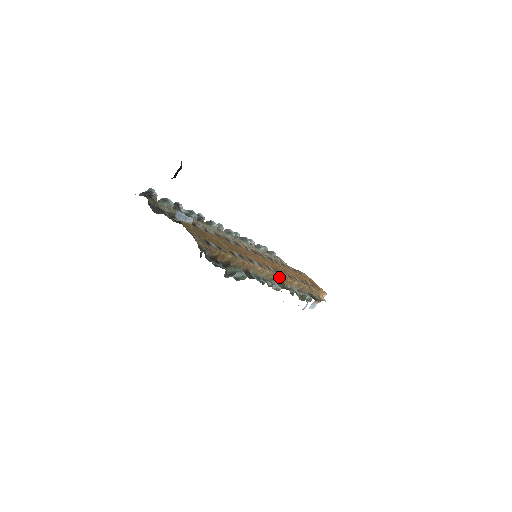
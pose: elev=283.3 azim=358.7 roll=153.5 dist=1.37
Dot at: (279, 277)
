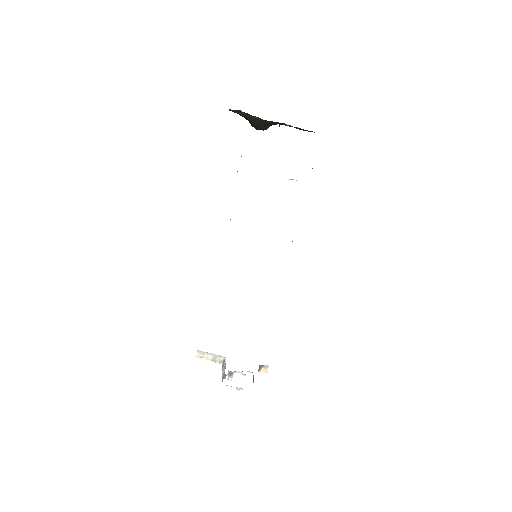
Dot at: occluded
